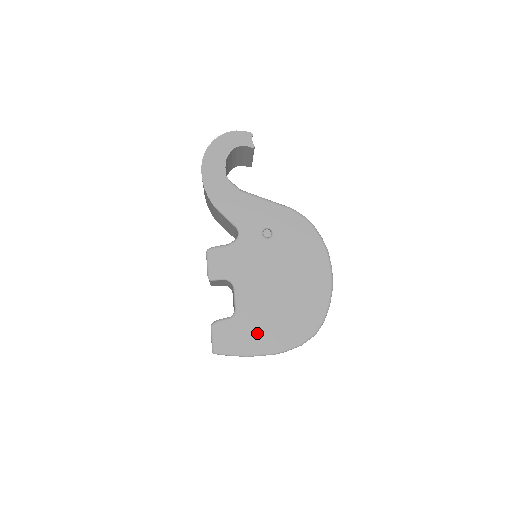
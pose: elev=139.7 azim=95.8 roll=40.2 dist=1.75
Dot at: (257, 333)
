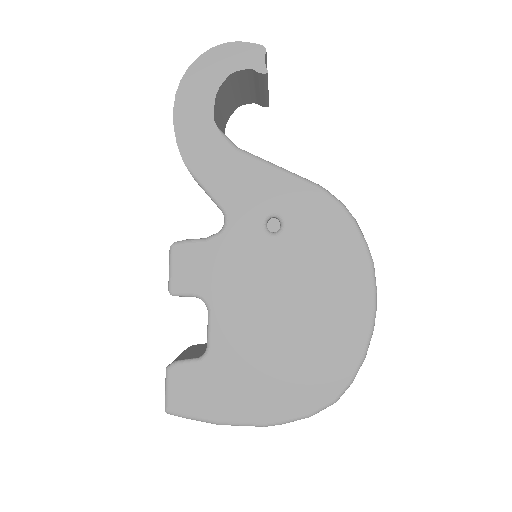
Dot at: (239, 389)
